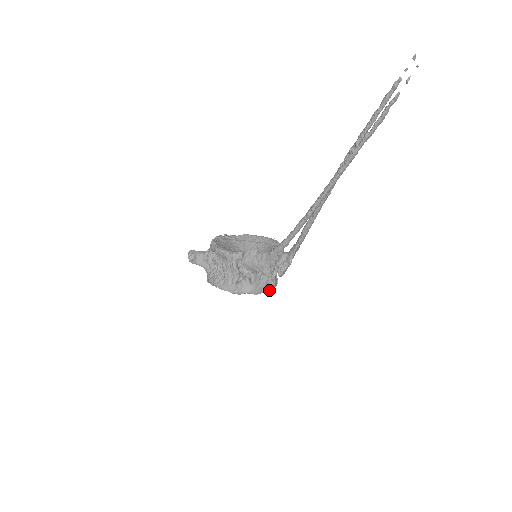
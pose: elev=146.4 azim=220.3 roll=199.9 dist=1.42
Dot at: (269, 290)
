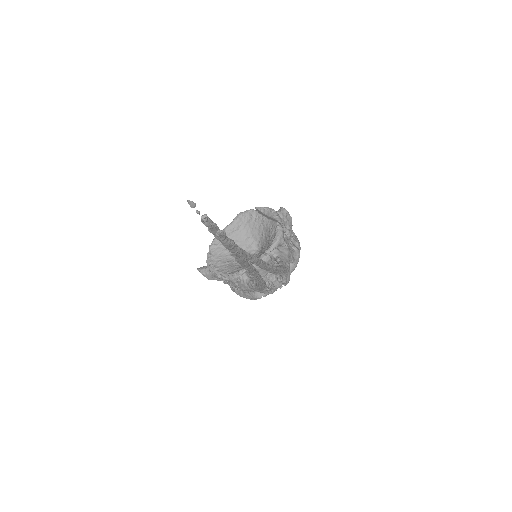
Dot at: (293, 270)
